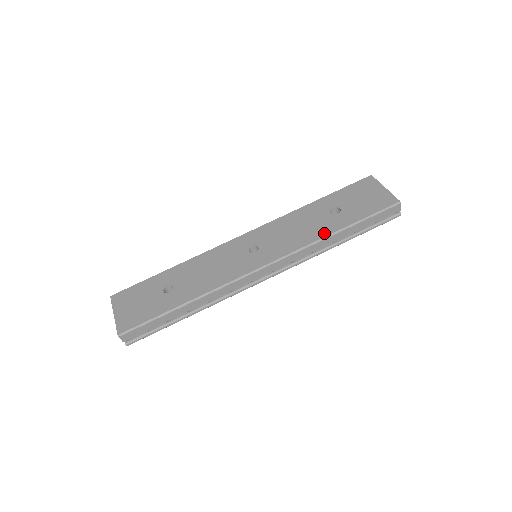
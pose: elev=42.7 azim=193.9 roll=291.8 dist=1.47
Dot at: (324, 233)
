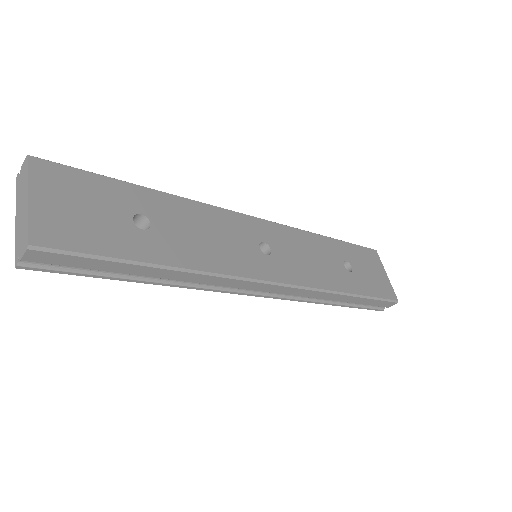
Dot at: (338, 286)
